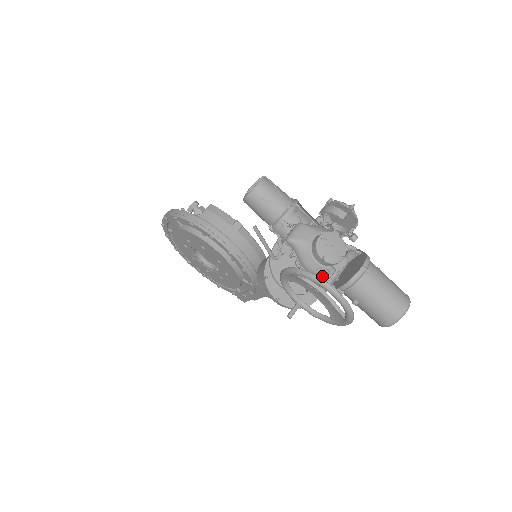
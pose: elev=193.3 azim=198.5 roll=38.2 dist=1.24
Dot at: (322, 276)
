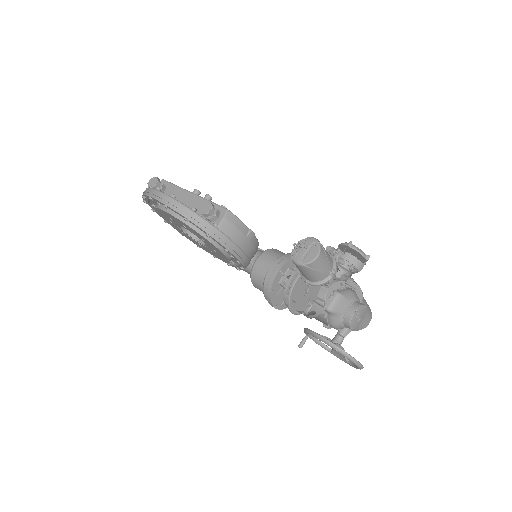
Dot at: (340, 330)
